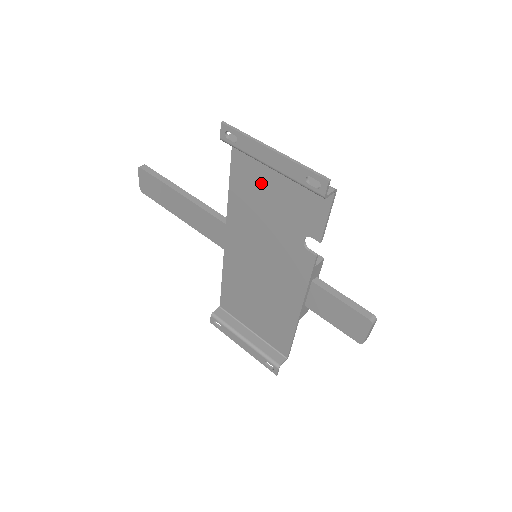
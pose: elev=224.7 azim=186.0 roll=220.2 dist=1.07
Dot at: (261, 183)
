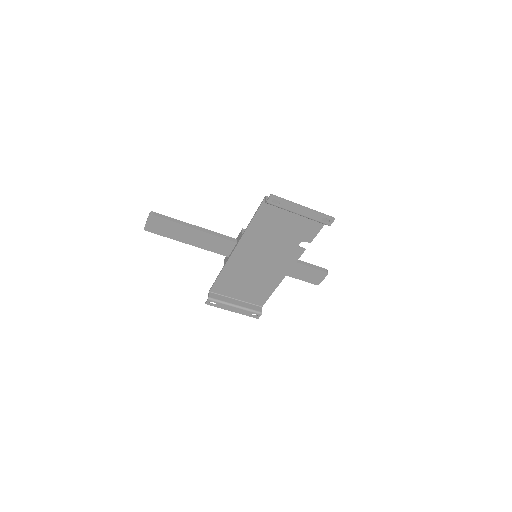
Dot at: (278, 219)
